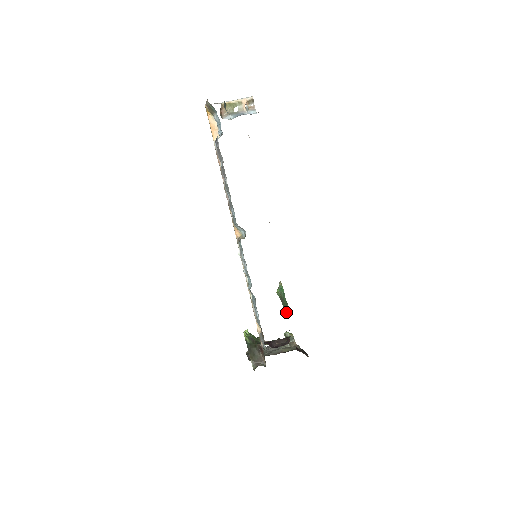
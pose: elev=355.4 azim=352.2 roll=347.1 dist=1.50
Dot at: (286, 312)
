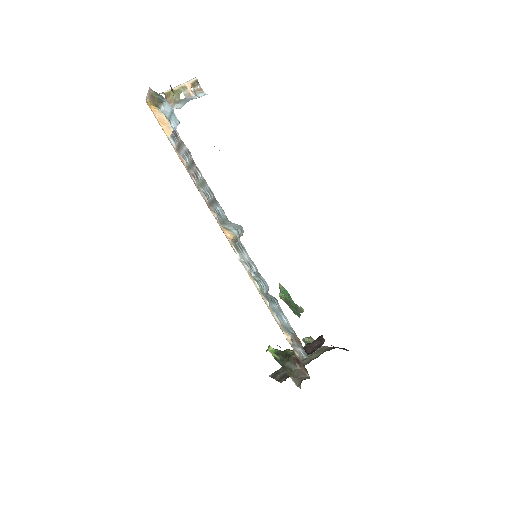
Dot at: (297, 315)
